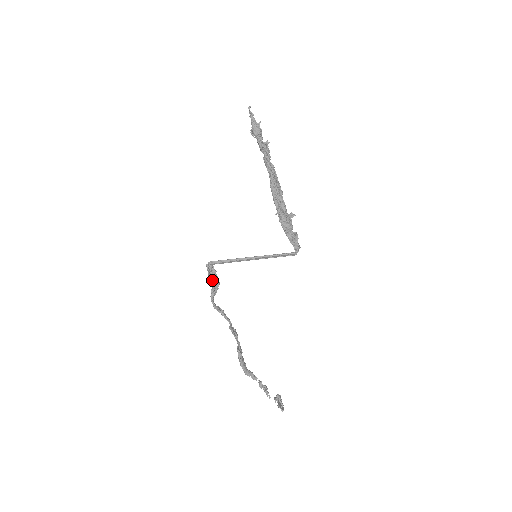
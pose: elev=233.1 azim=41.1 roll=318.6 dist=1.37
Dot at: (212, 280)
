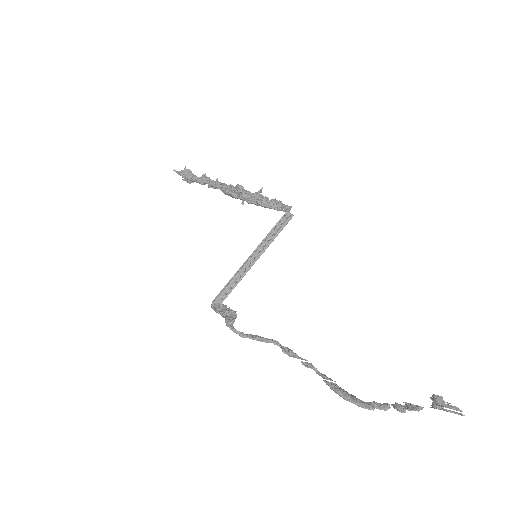
Dot at: (222, 312)
